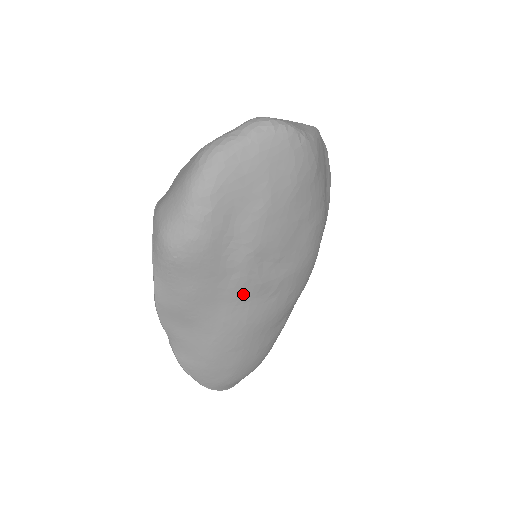
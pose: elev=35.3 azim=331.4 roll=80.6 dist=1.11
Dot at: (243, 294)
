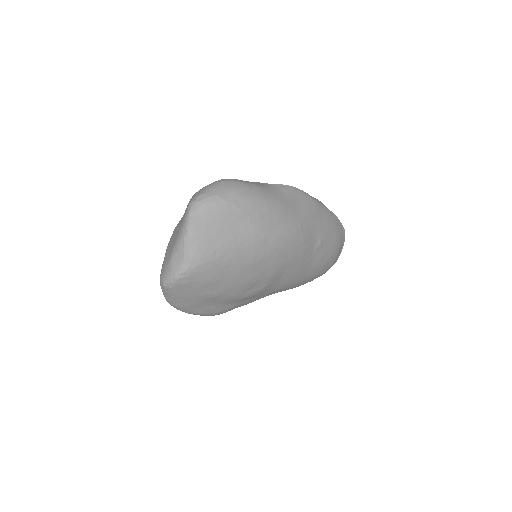
Dot at: (265, 291)
